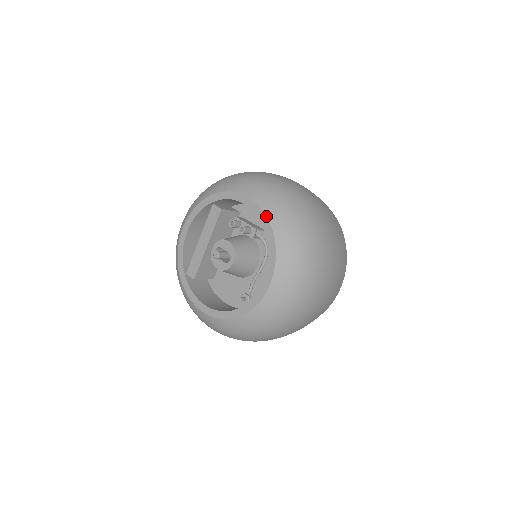
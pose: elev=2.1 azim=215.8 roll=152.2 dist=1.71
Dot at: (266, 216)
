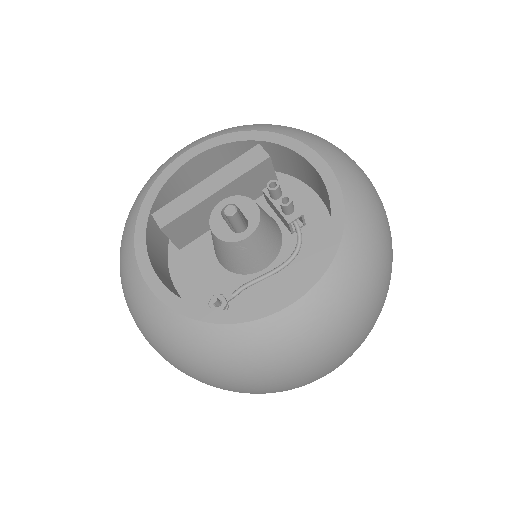
Dot at: (344, 200)
